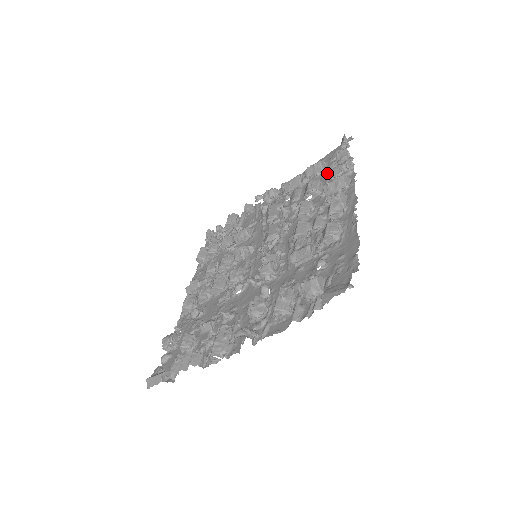
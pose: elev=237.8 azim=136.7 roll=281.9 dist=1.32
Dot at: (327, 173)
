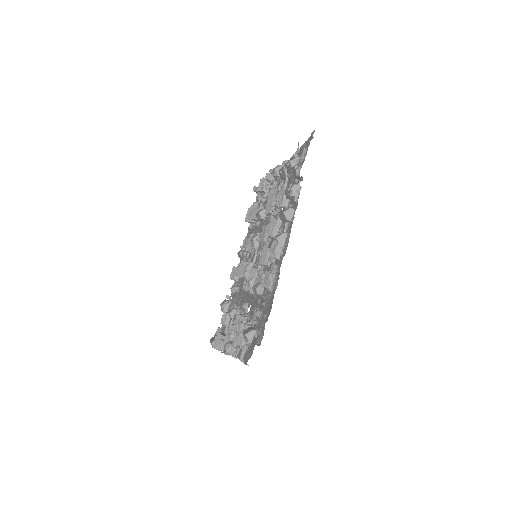
Dot at: occluded
